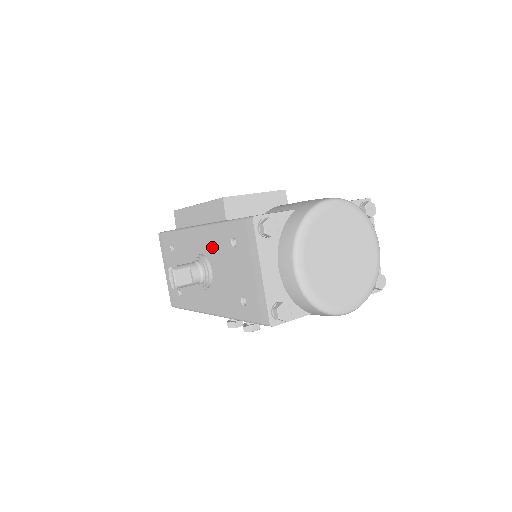
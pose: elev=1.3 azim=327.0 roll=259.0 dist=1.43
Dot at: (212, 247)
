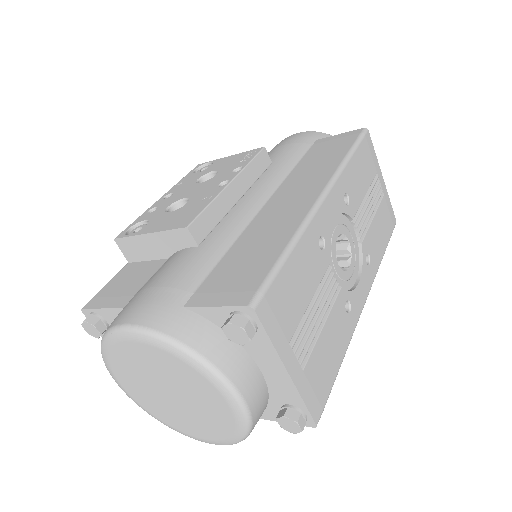
Dot at: occluded
